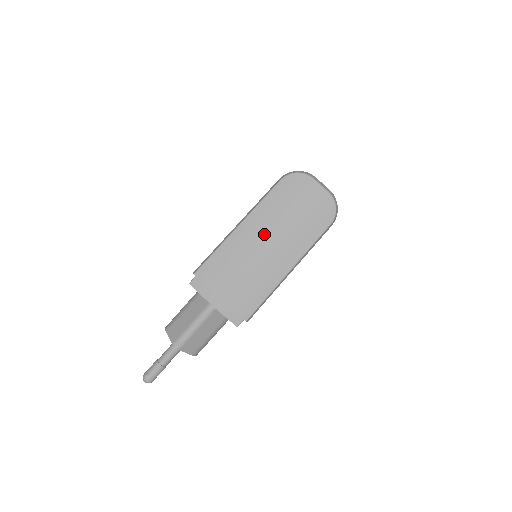
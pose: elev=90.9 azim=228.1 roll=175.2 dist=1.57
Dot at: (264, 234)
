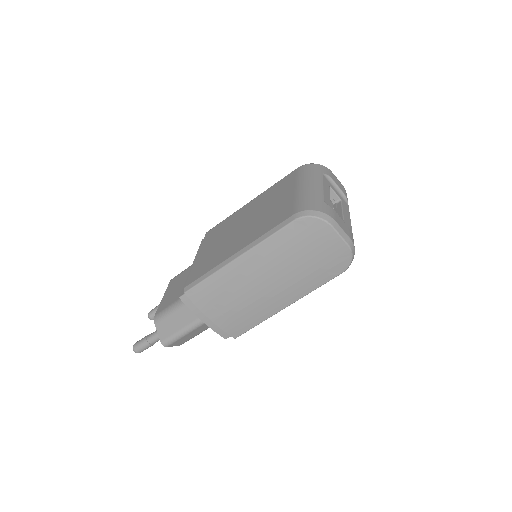
Dot at: (265, 273)
